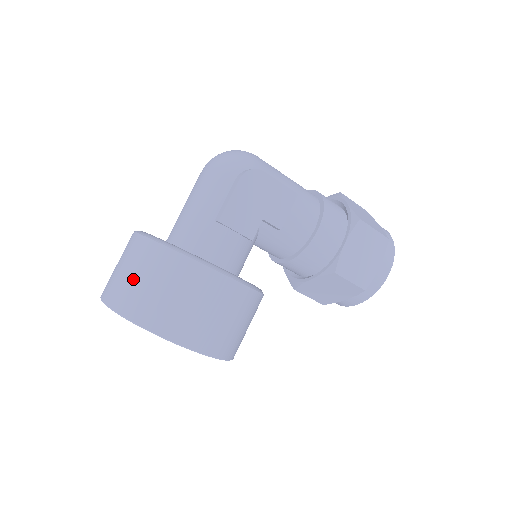
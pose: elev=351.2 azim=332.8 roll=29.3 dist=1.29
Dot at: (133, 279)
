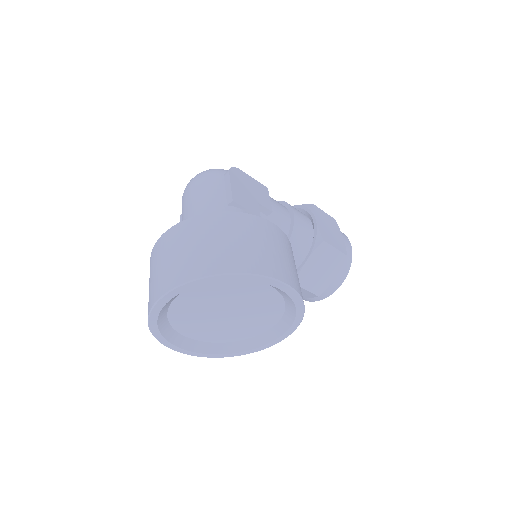
Dot at: (195, 248)
